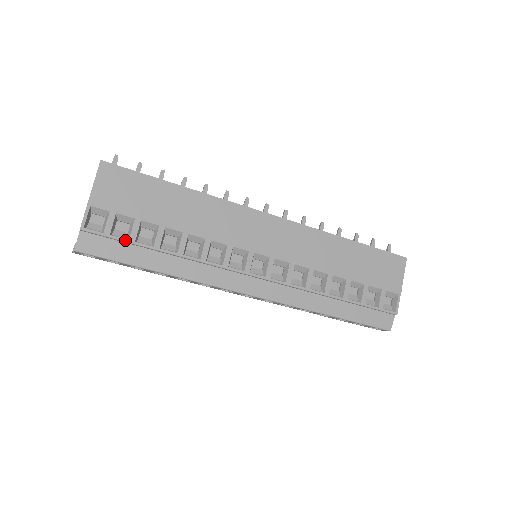
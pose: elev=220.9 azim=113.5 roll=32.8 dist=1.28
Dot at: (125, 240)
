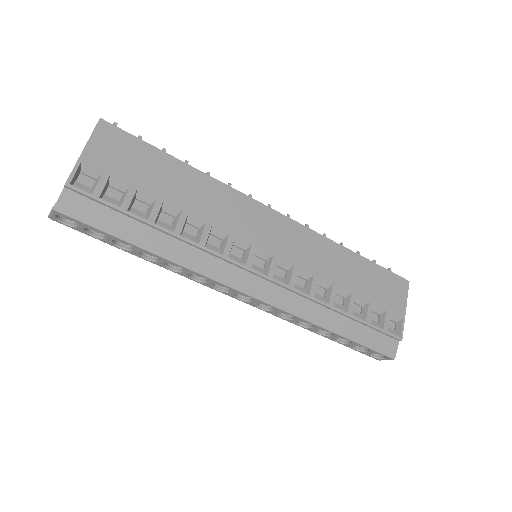
Dot at: (116, 206)
